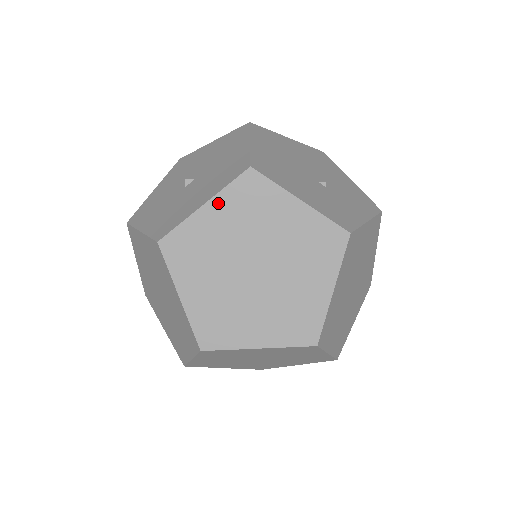
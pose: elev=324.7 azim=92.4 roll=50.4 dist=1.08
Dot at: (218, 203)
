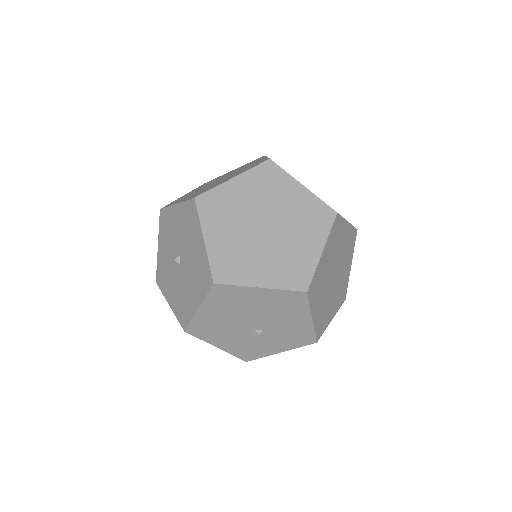
Dot at: occluded
